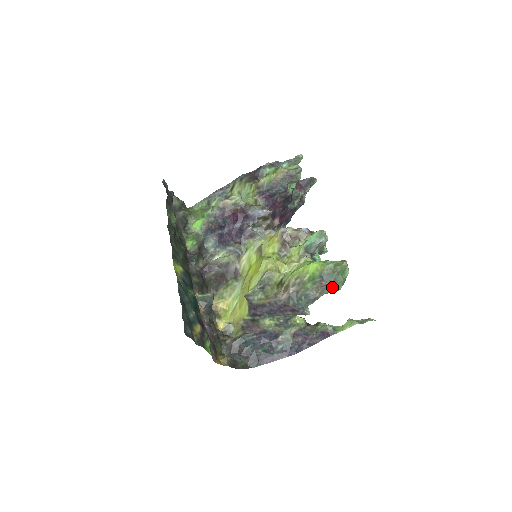
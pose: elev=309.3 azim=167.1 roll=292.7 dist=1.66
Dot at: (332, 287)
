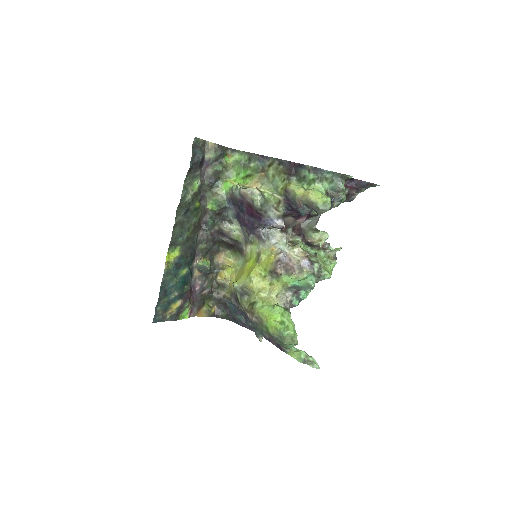
Dot at: occluded
